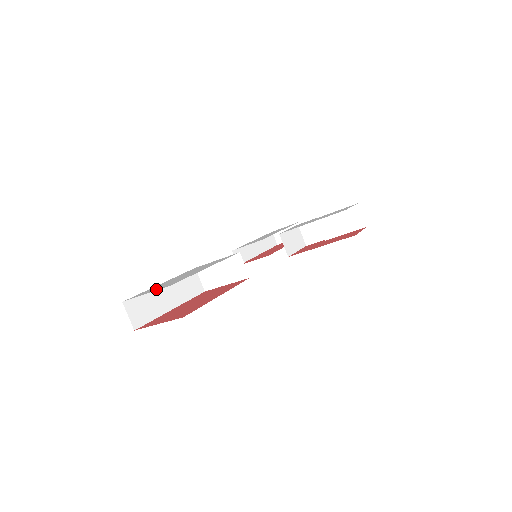
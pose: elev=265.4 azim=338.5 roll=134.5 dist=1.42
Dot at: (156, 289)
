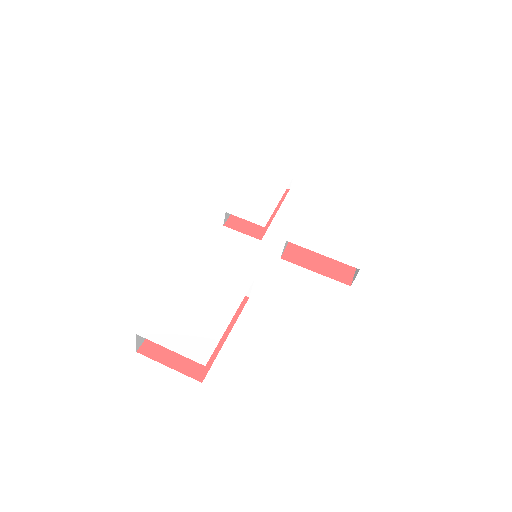
Dot at: (182, 345)
